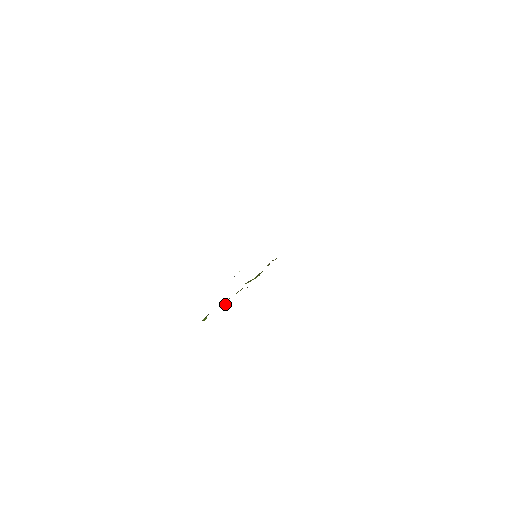
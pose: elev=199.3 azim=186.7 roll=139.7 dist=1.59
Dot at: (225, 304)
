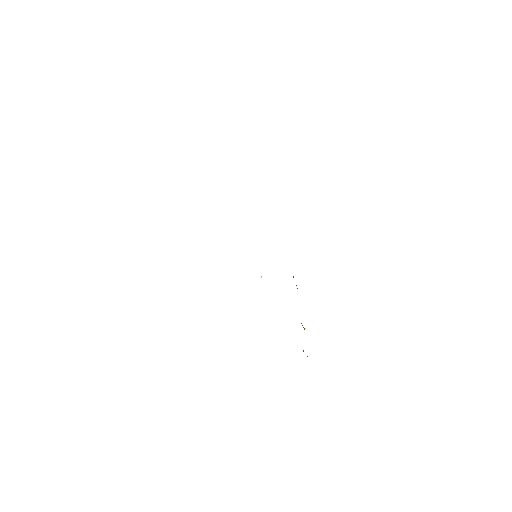
Dot at: occluded
